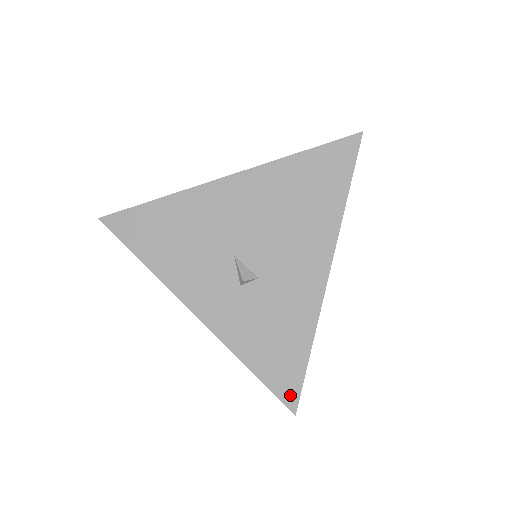
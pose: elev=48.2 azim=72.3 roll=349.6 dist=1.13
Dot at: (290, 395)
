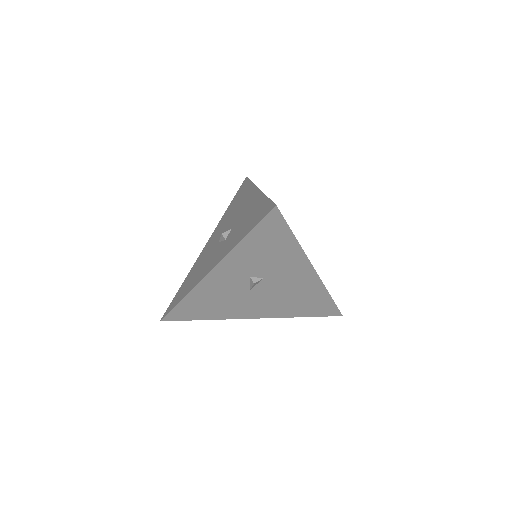
Dot at: (268, 209)
